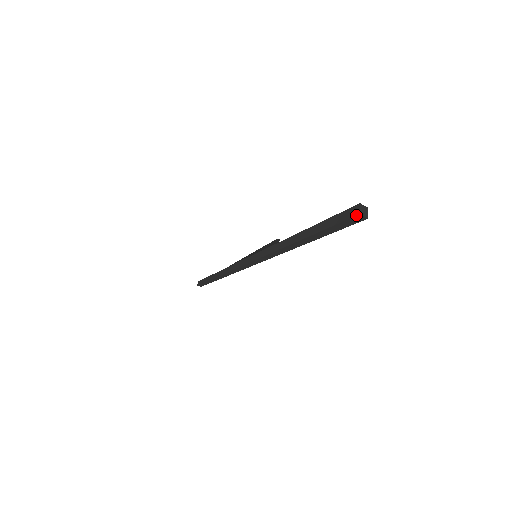
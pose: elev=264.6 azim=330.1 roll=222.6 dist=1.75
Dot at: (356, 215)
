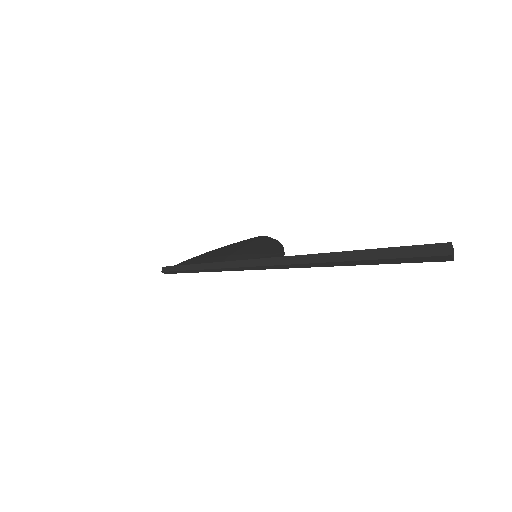
Dot at: (446, 255)
